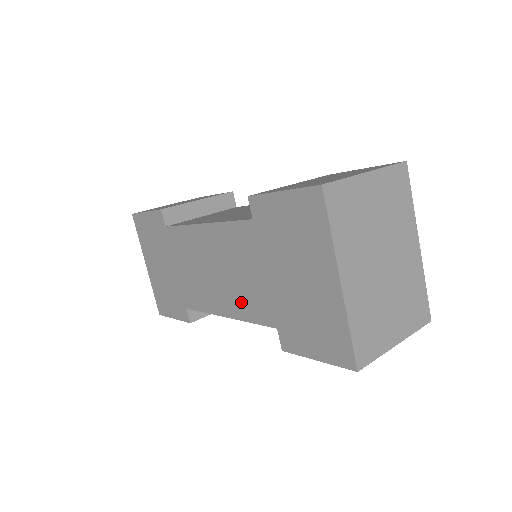
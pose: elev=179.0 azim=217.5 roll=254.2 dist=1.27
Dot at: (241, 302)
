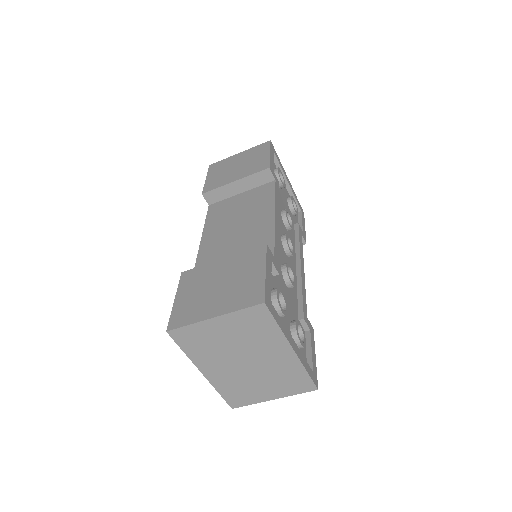
Dot at: occluded
